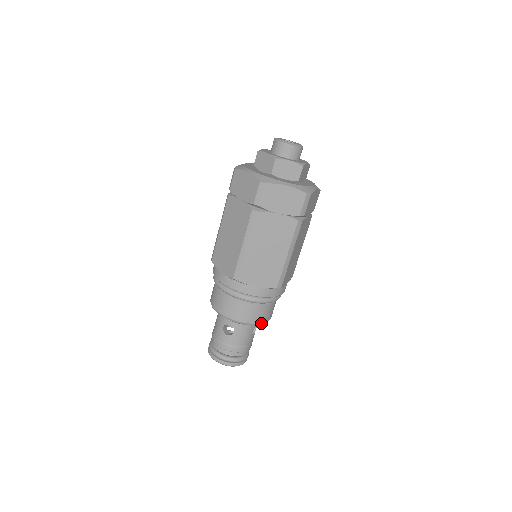
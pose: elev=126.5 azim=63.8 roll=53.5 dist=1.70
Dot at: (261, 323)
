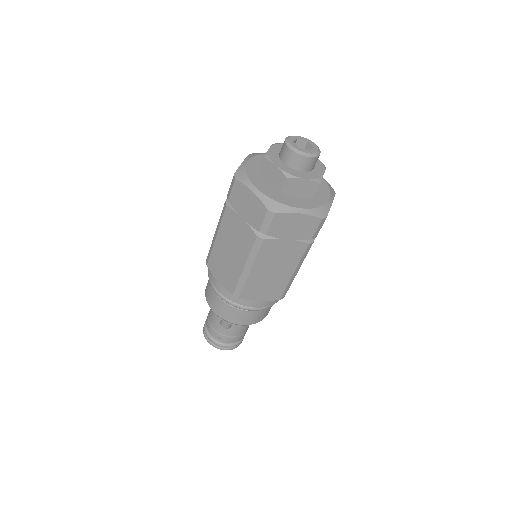
Dot at: occluded
